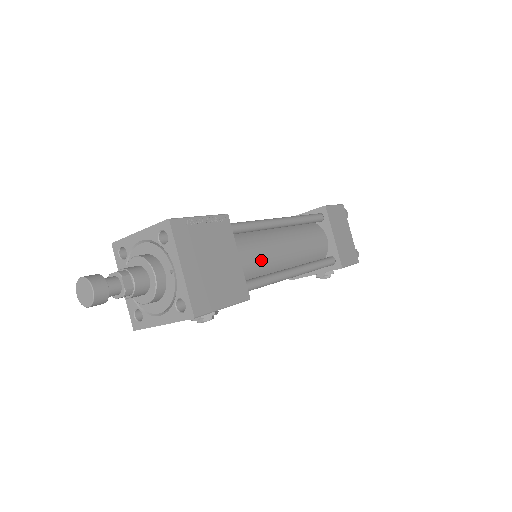
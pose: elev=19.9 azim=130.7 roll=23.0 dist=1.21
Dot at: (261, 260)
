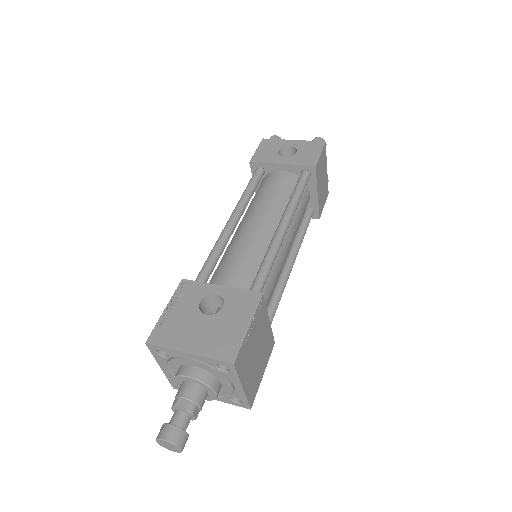
Dot at: occluded
